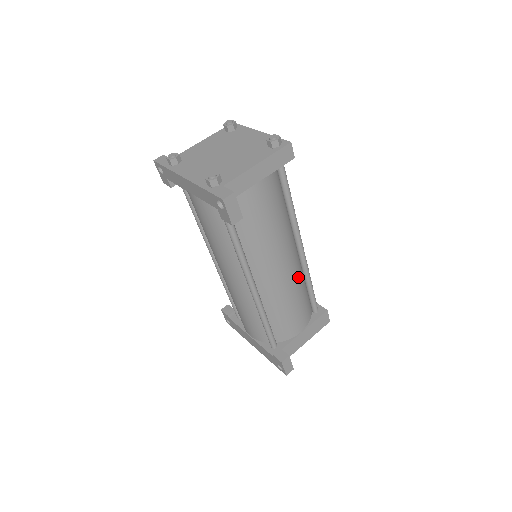
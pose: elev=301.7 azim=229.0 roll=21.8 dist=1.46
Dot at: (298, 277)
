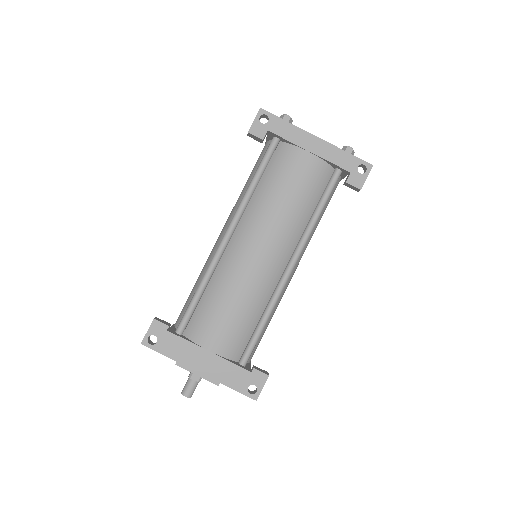
Dot at: occluded
